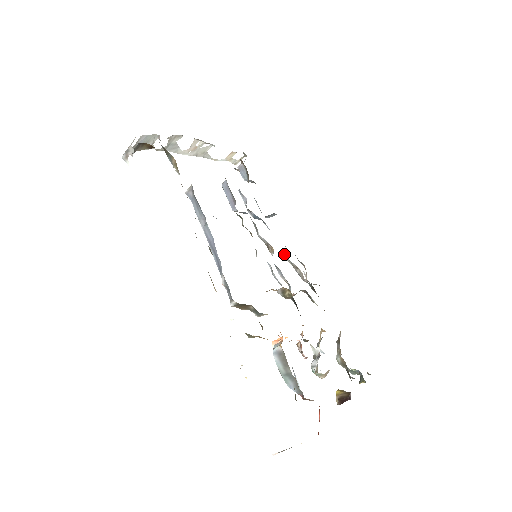
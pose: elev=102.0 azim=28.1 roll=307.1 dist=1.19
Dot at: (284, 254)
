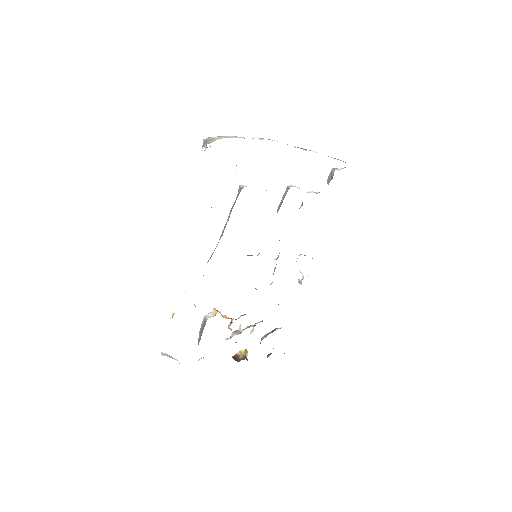
Dot at: occluded
